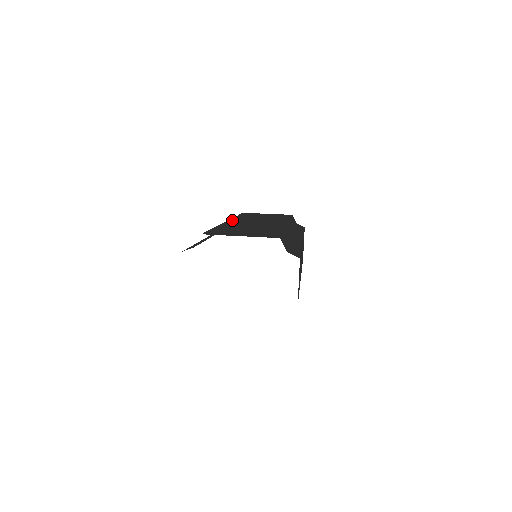
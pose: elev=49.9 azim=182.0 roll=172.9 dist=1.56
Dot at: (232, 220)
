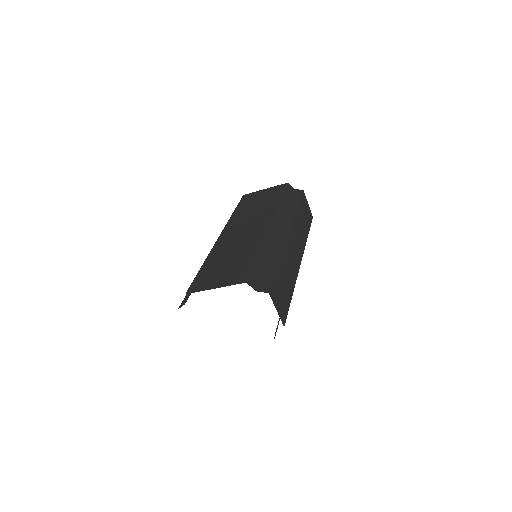
Dot at: (224, 231)
